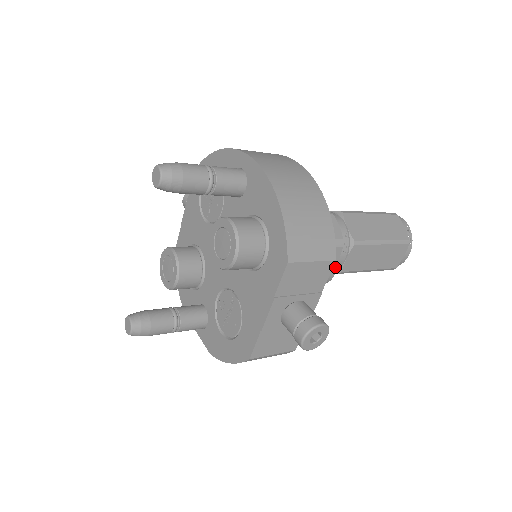
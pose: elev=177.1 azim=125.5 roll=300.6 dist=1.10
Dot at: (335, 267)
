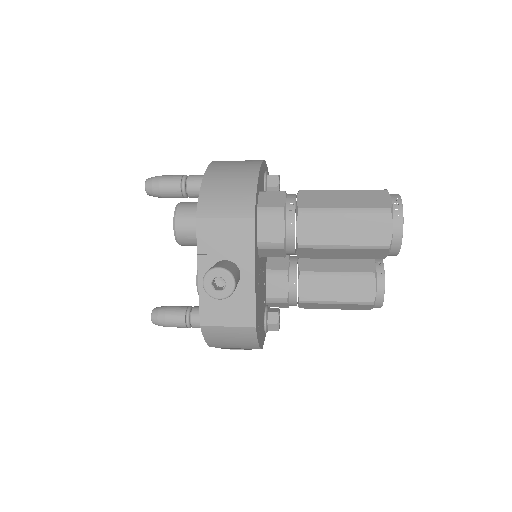
Dot at: (289, 240)
